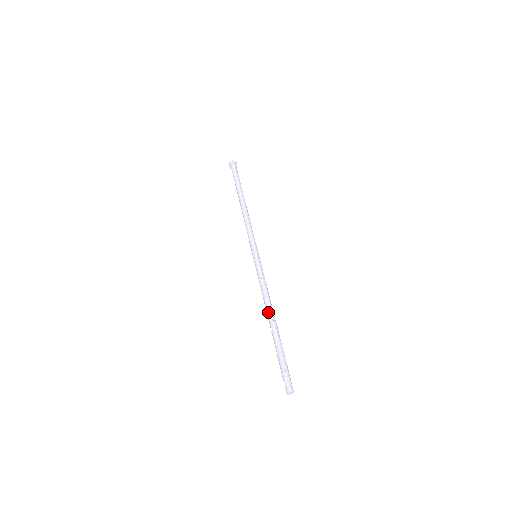
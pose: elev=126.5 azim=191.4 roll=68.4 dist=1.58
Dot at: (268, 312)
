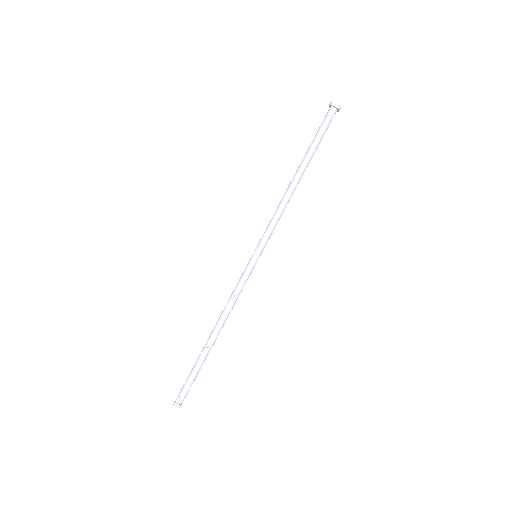
Dot at: (220, 328)
